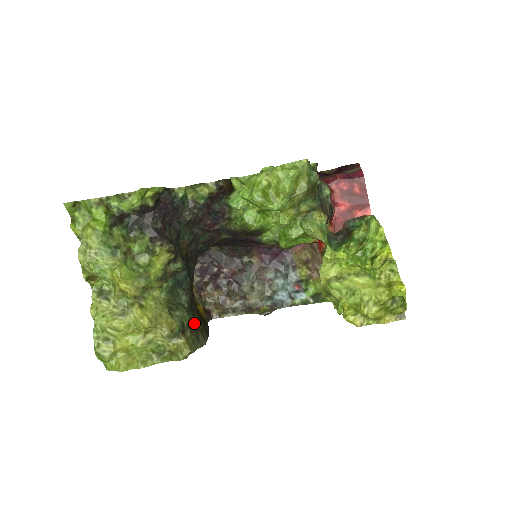
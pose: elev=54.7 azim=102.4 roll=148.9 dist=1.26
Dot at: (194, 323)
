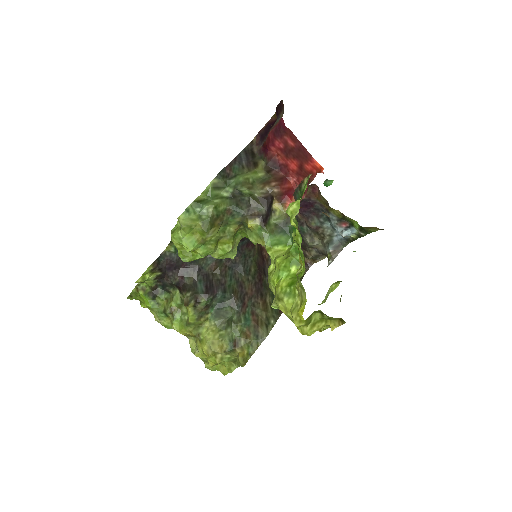
Dot at: (252, 323)
